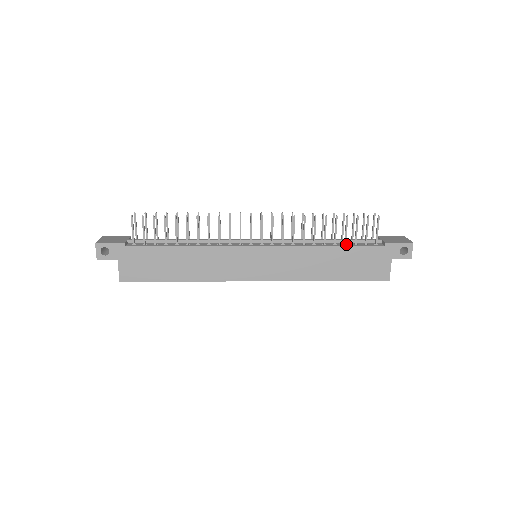
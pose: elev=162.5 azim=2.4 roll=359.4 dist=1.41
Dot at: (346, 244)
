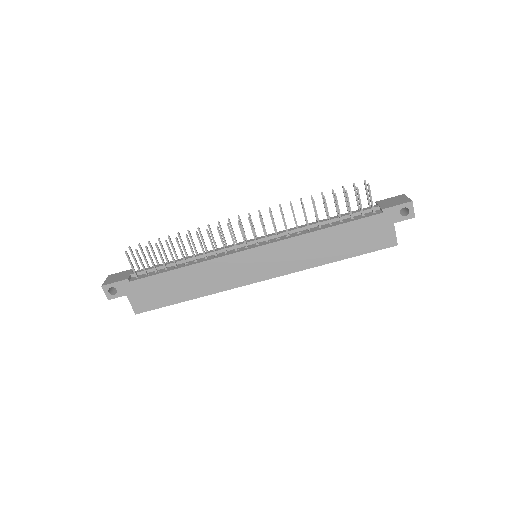
Dot at: (342, 221)
